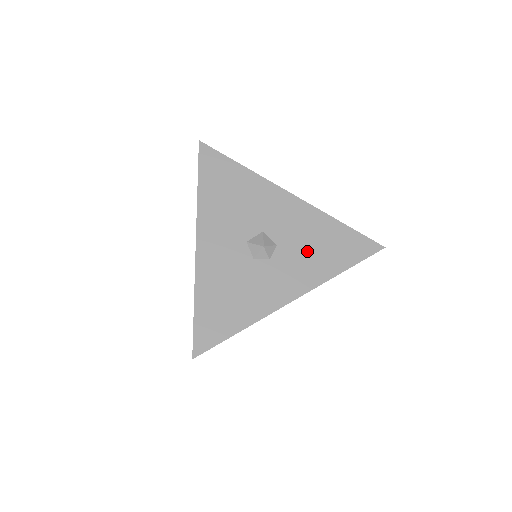
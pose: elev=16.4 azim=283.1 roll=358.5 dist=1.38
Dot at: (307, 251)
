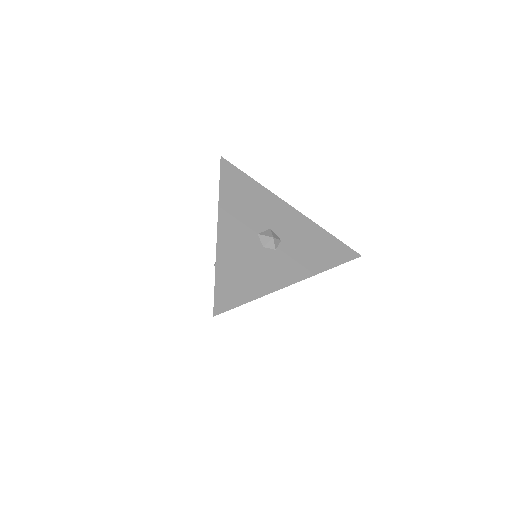
Dot at: (304, 249)
